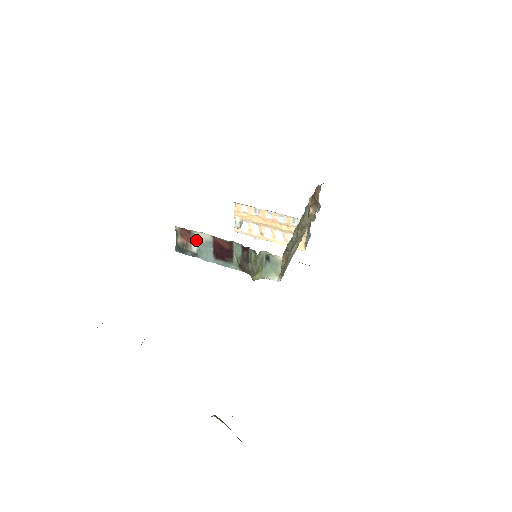
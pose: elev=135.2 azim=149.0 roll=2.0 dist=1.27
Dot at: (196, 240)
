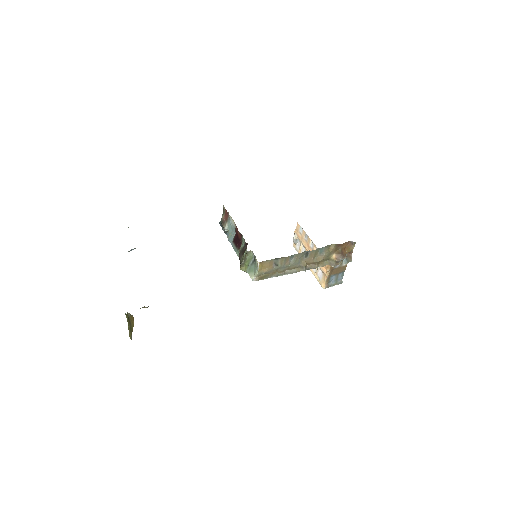
Dot at: (229, 222)
